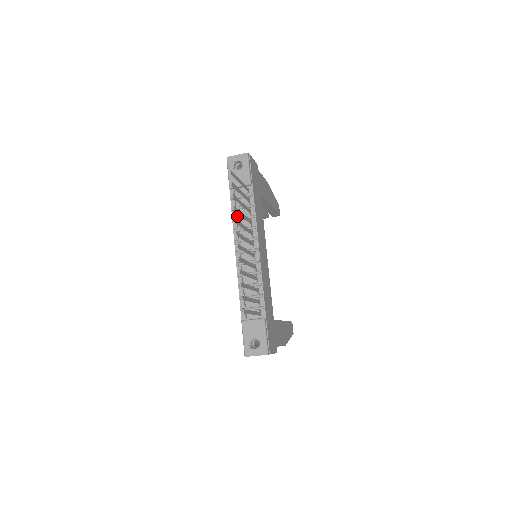
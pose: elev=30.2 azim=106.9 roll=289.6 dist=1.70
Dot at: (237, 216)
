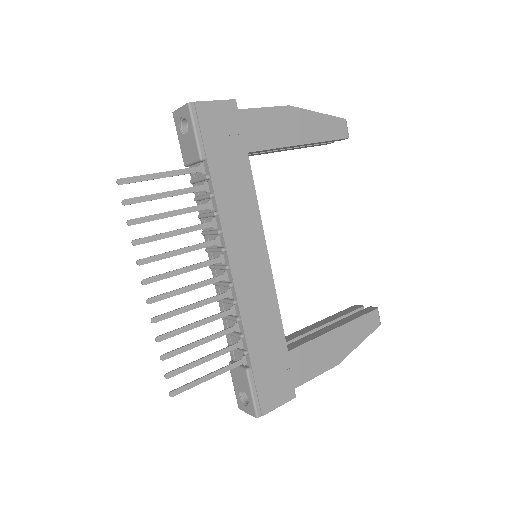
Dot at: (202, 210)
